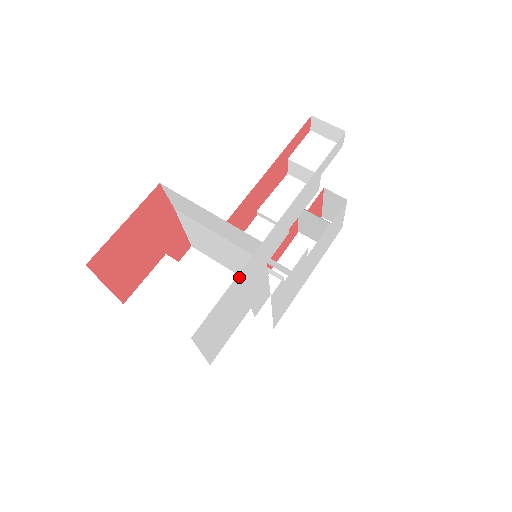
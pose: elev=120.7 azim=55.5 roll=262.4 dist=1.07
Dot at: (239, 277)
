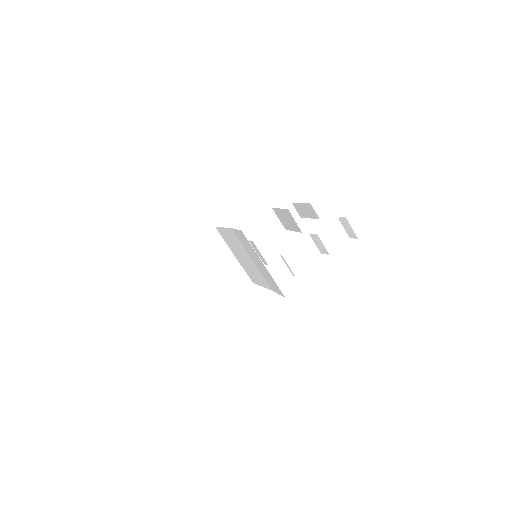
Dot at: occluded
